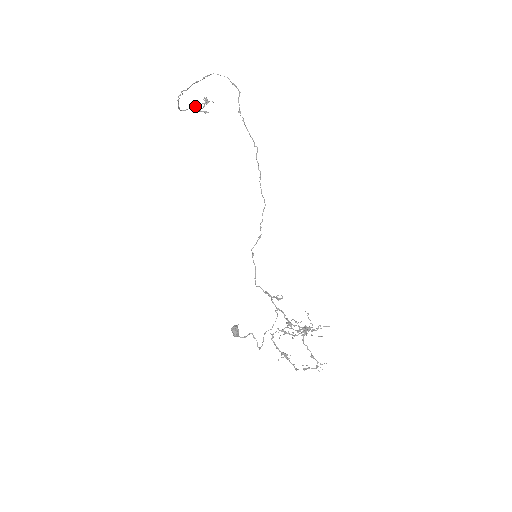
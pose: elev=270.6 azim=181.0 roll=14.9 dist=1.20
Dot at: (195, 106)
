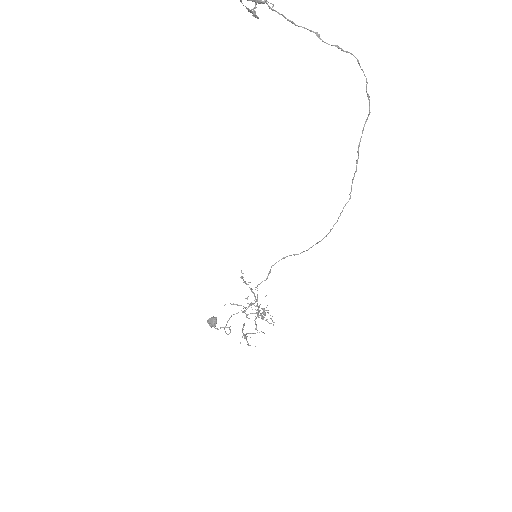
Dot at: out of frame
